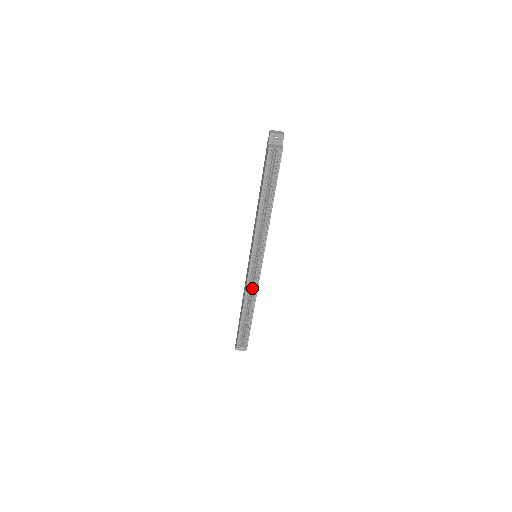
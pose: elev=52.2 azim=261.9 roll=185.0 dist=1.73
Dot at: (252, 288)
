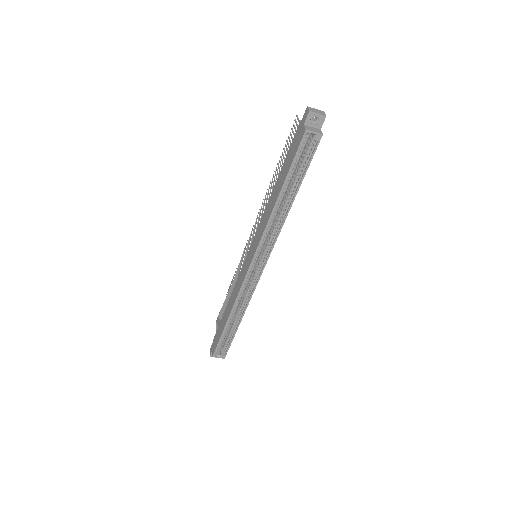
Dot at: (245, 293)
